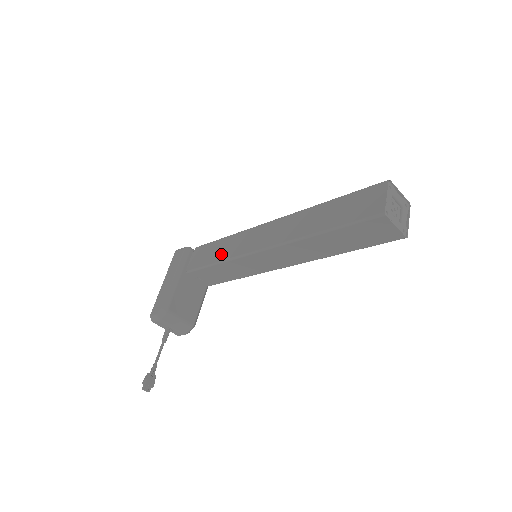
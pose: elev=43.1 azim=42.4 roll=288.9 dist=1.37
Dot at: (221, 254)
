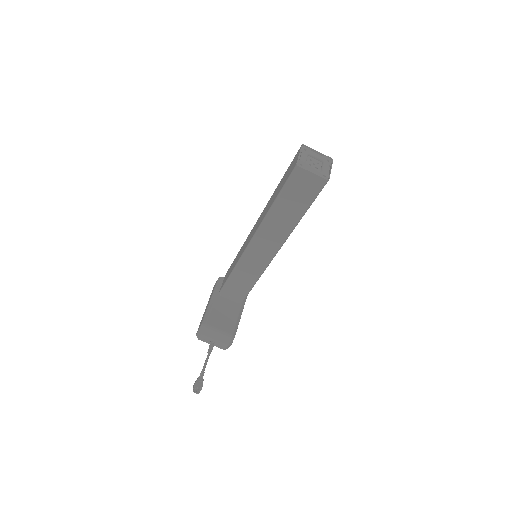
Dot at: (233, 265)
